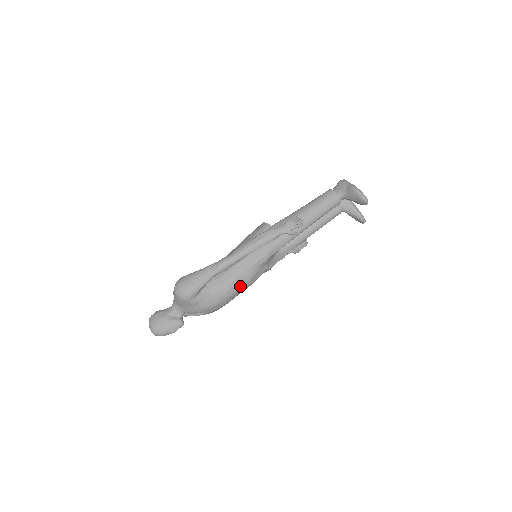
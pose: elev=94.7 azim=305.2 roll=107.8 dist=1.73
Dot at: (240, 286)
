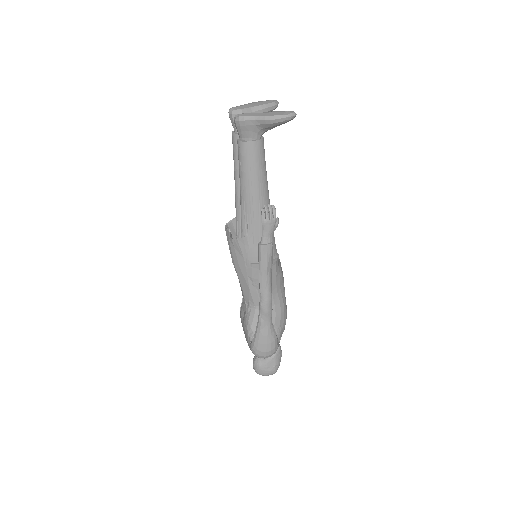
Dot at: (283, 288)
